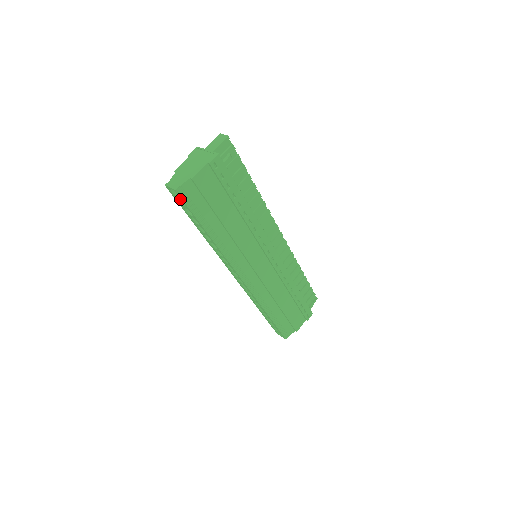
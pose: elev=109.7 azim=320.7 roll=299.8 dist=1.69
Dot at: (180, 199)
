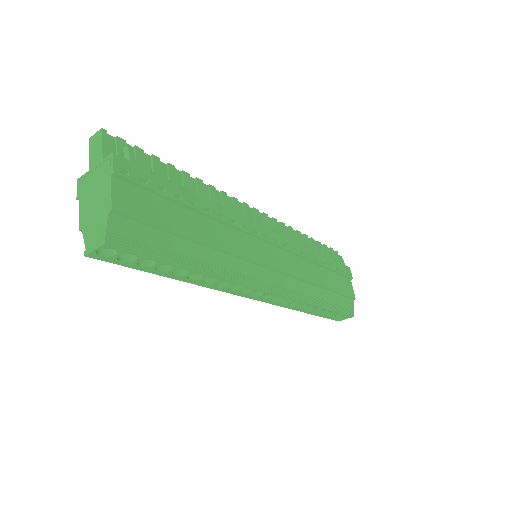
Dot at: (122, 254)
